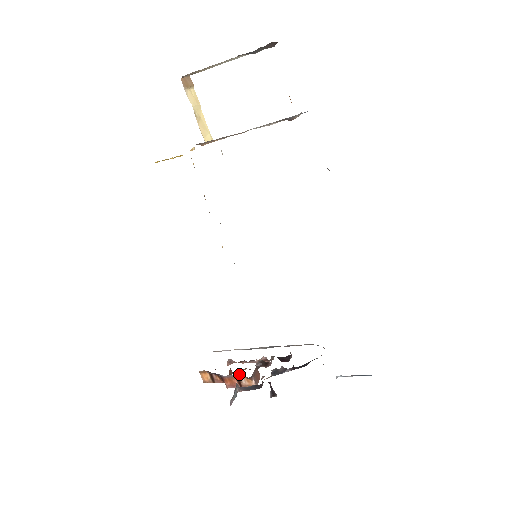
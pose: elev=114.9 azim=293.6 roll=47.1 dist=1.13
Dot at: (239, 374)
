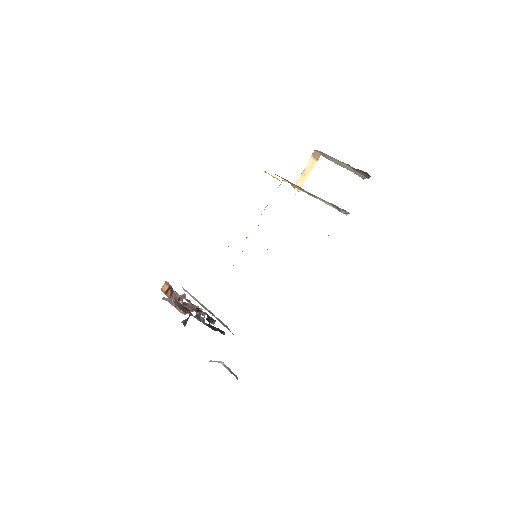
Dot at: occluded
